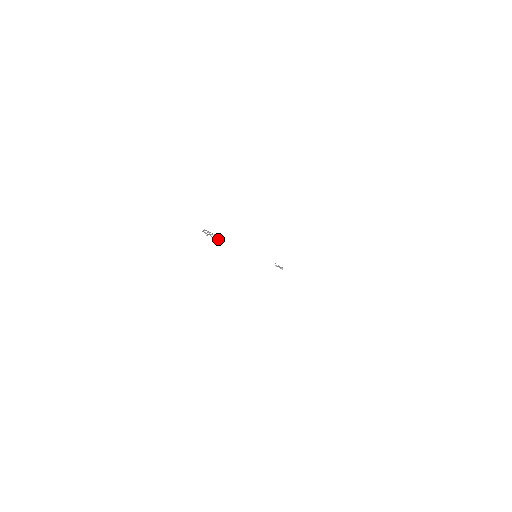
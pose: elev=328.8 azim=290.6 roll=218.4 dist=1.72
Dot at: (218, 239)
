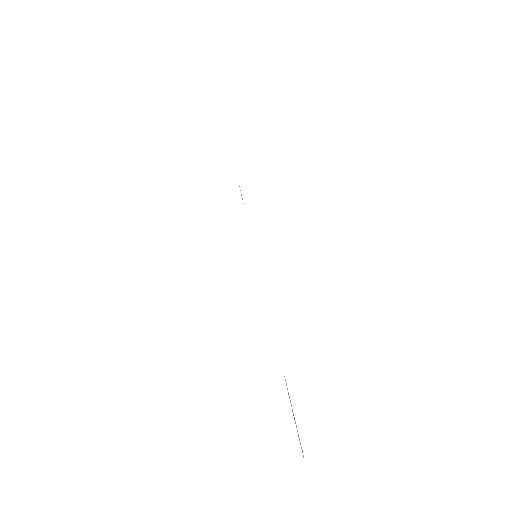
Dot at: occluded
